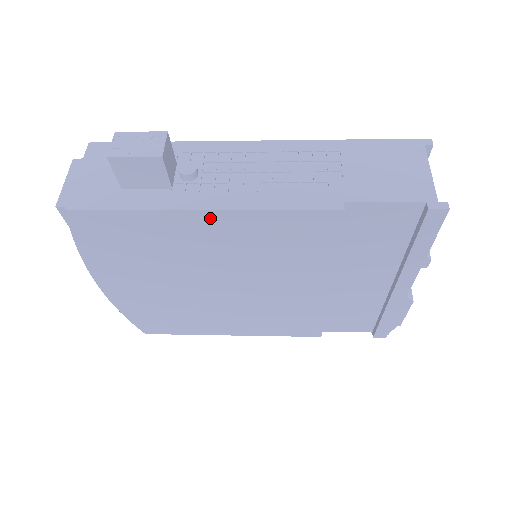
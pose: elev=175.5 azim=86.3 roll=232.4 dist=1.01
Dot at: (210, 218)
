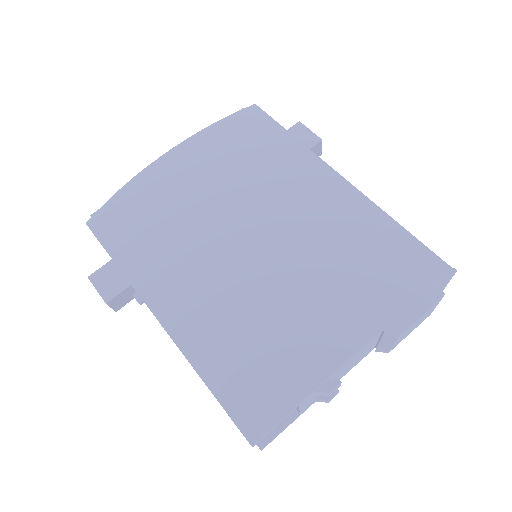
Dot at: occluded
